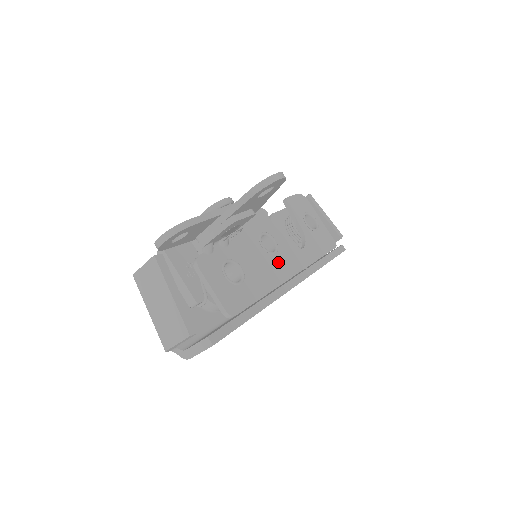
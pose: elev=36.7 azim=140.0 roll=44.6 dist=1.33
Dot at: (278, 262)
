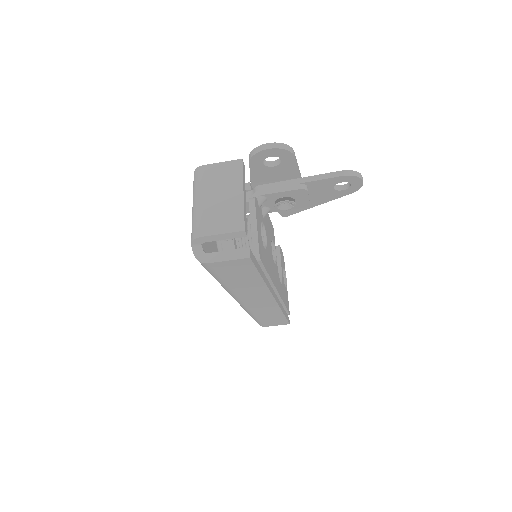
Dot at: (275, 270)
